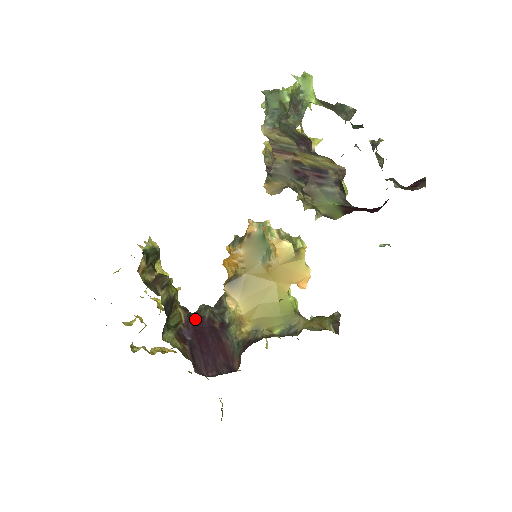
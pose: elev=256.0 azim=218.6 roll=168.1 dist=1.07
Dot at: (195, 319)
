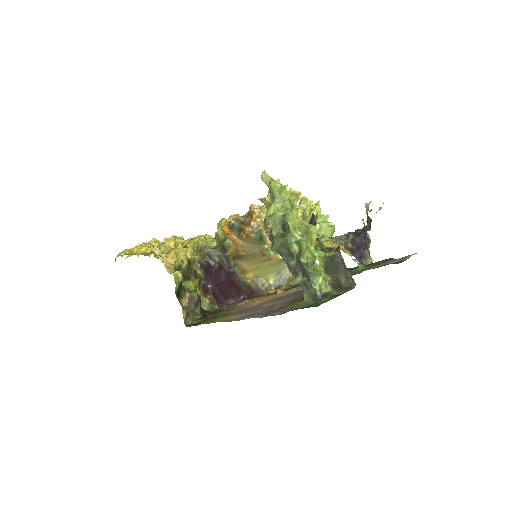
Dot at: (209, 269)
